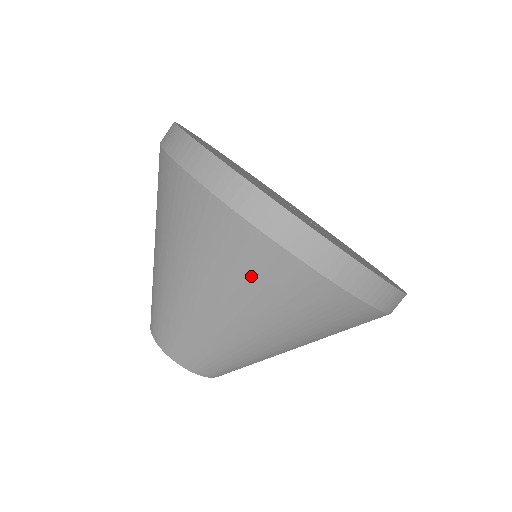
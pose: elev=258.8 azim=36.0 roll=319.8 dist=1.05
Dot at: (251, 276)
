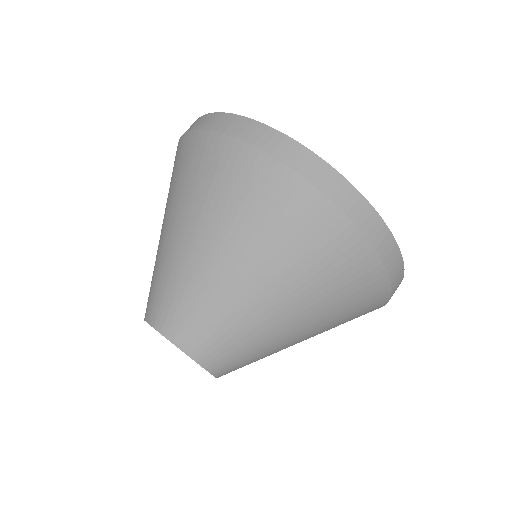
Dot at: (262, 209)
